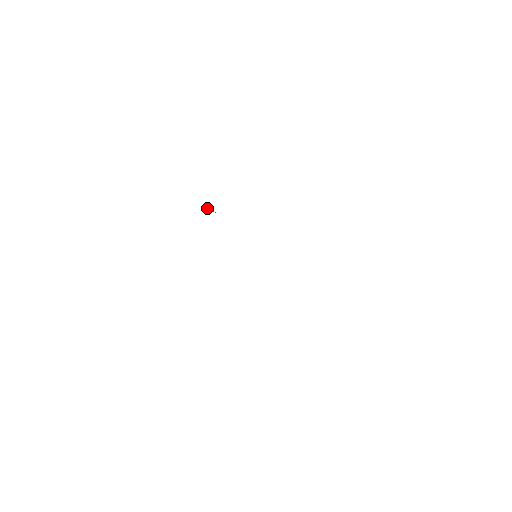
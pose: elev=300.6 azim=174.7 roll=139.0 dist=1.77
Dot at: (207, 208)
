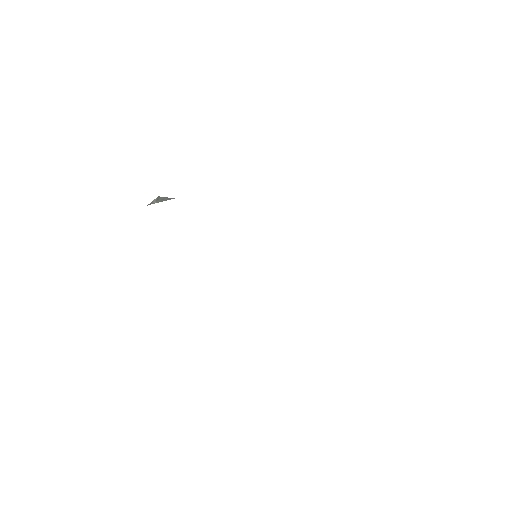
Dot at: (155, 199)
